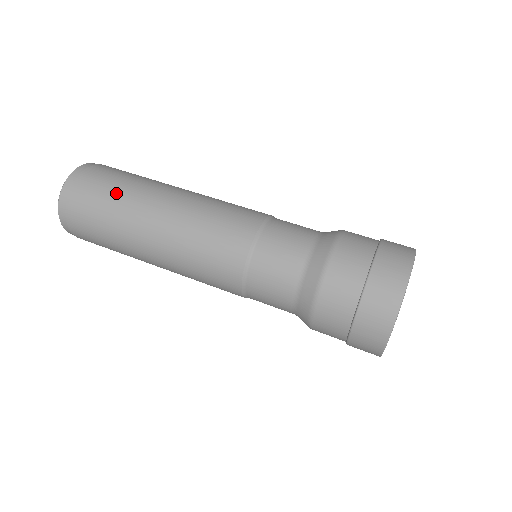
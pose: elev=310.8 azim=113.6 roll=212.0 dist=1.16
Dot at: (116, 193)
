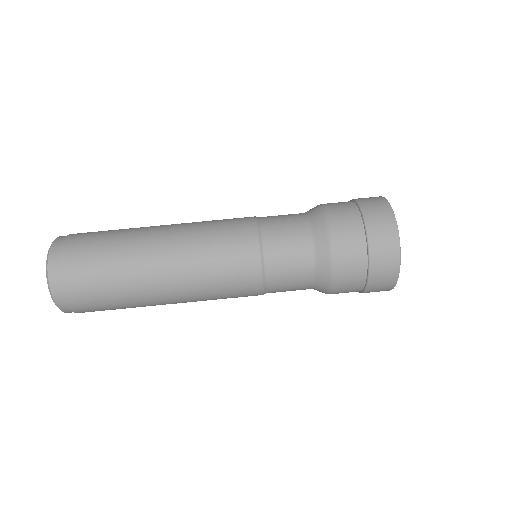
Dot at: (109, 271)
